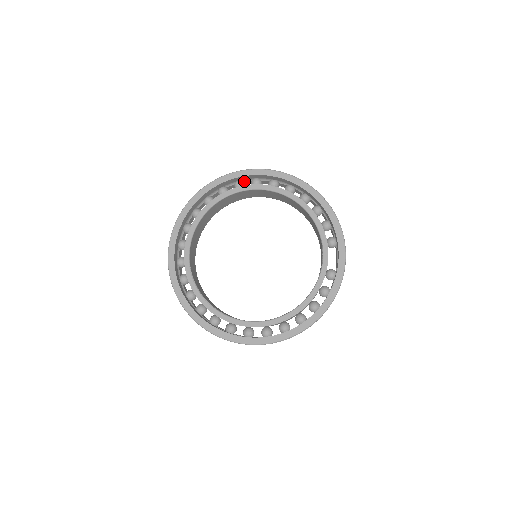
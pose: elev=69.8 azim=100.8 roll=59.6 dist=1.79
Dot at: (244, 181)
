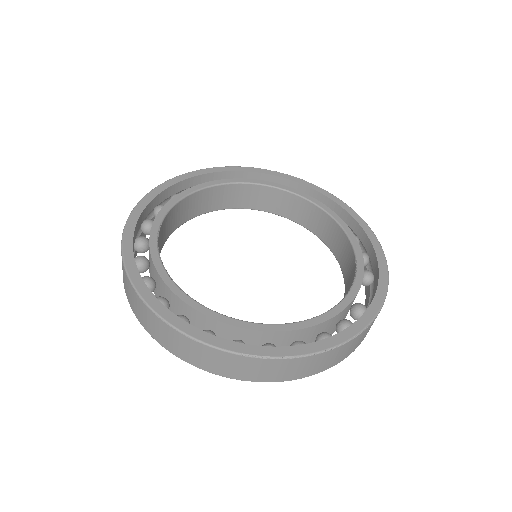
Dot at: occluded
